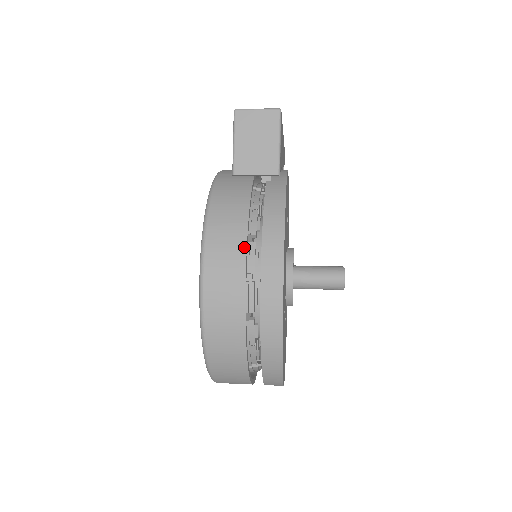
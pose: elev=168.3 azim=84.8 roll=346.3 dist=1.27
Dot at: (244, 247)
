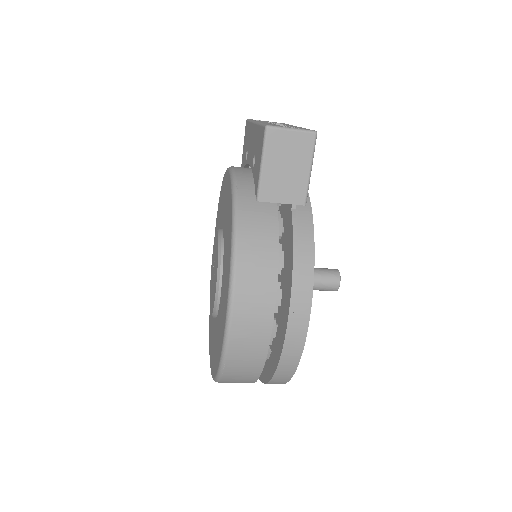
Dot at: (274, 295)
